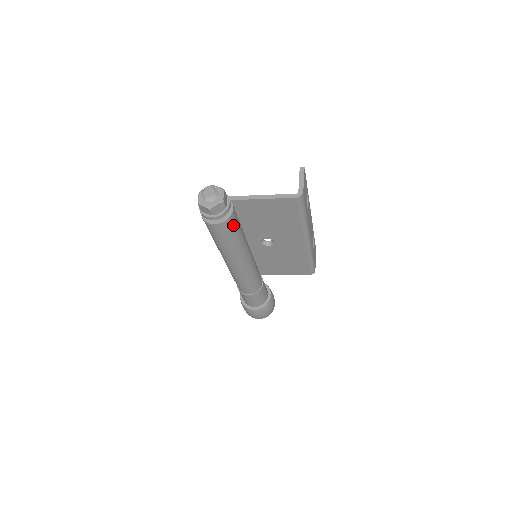
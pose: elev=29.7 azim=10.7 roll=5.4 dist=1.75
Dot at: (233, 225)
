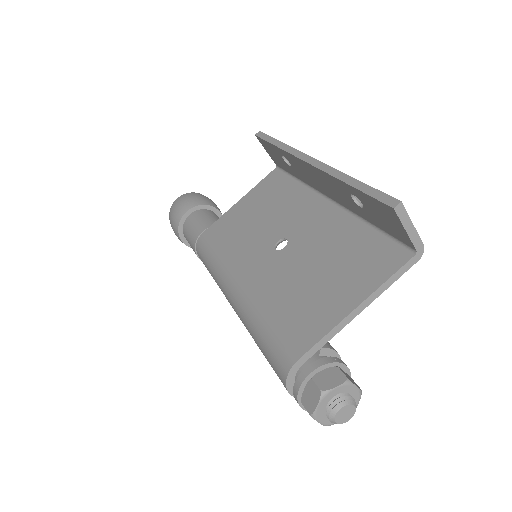
Dot at: occluded
